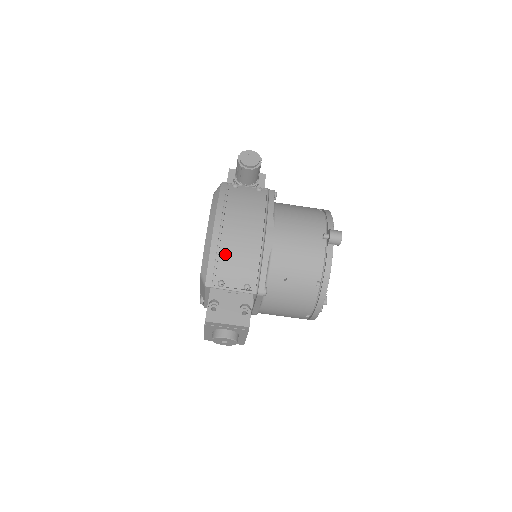
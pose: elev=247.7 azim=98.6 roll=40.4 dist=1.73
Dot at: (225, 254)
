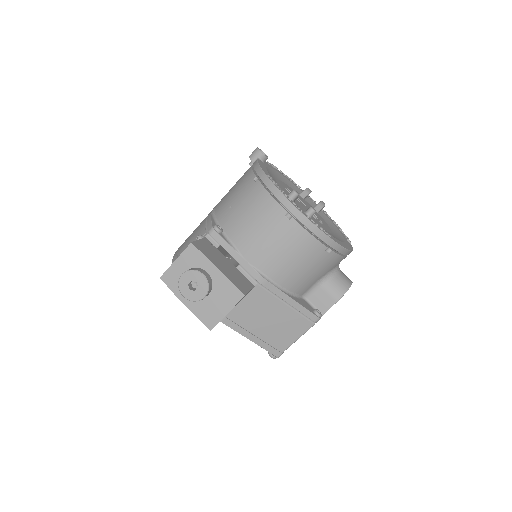
Dot at: (183, 245)
